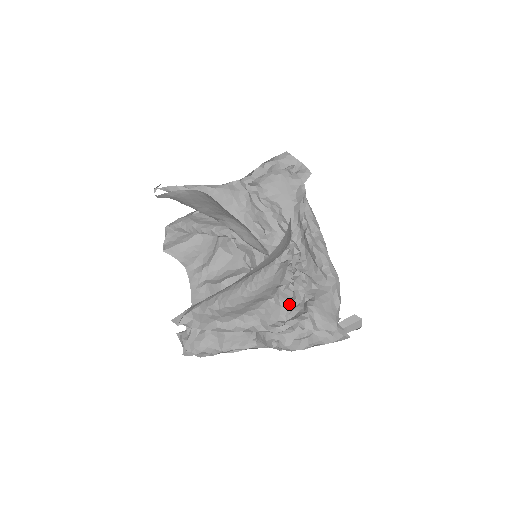
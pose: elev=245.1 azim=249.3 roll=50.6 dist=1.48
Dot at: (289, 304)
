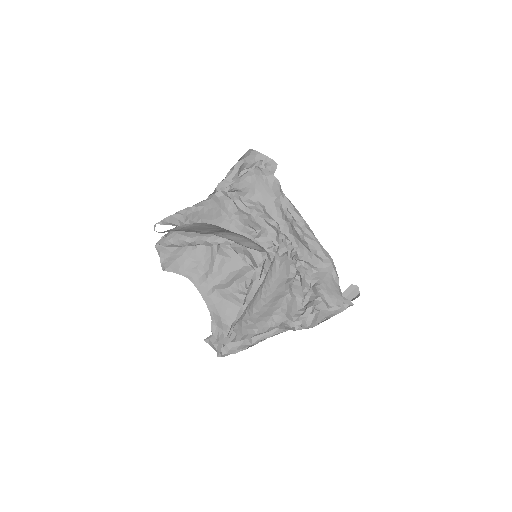
Dot at: (301, 293)
